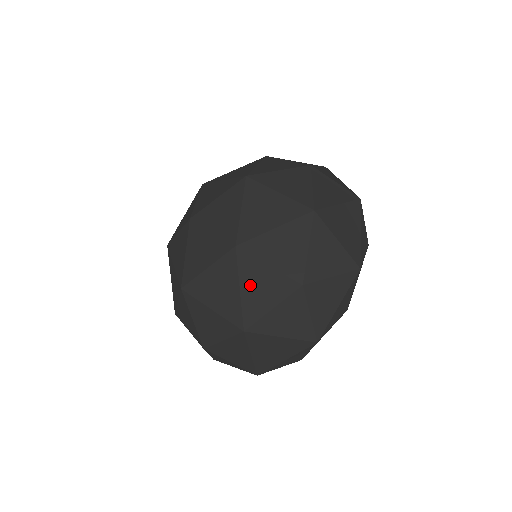
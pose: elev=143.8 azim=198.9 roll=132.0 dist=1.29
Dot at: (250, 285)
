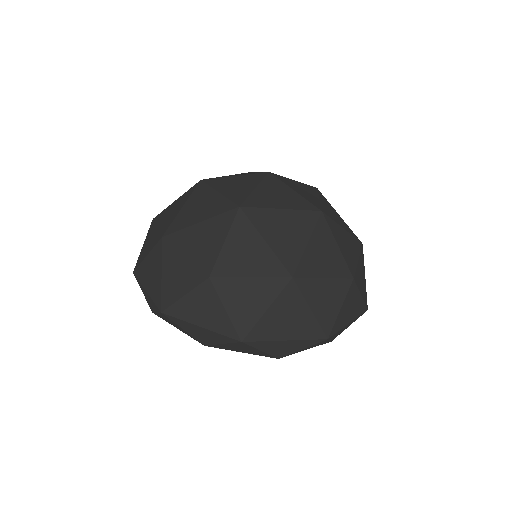
Dot at: (317, 246)
